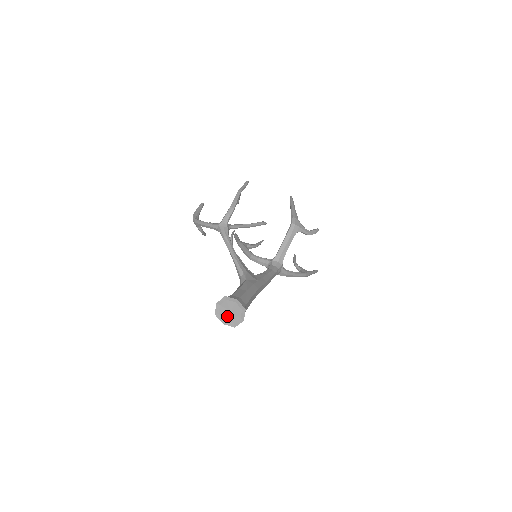
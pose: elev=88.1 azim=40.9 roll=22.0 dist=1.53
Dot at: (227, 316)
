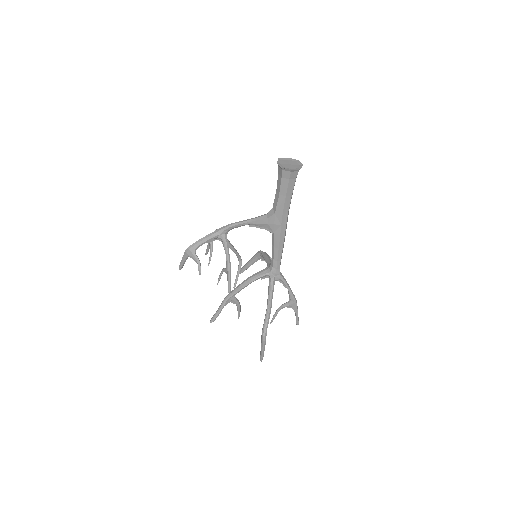
Dot at: (290, 167)
